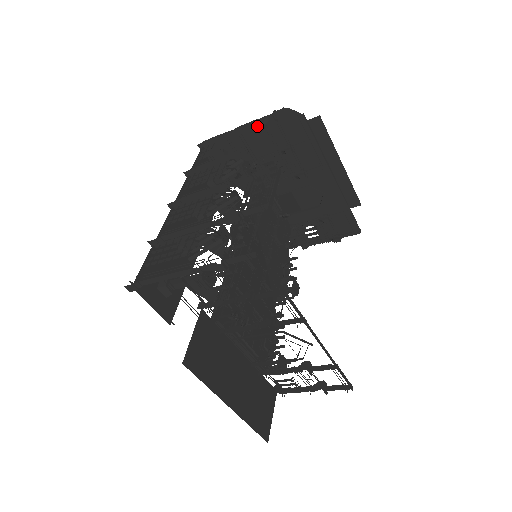
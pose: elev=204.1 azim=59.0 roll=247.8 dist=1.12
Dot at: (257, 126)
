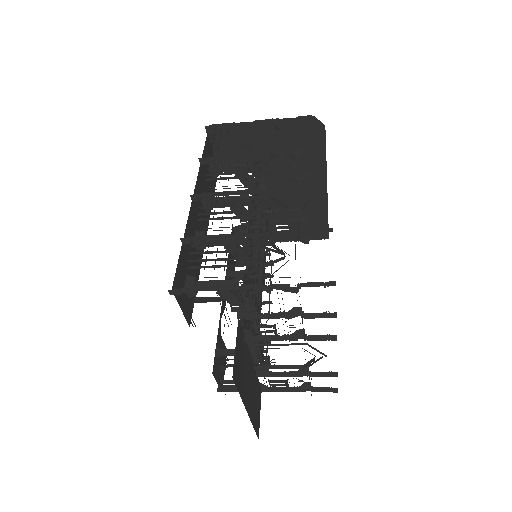
Dot at: (282, 127)
